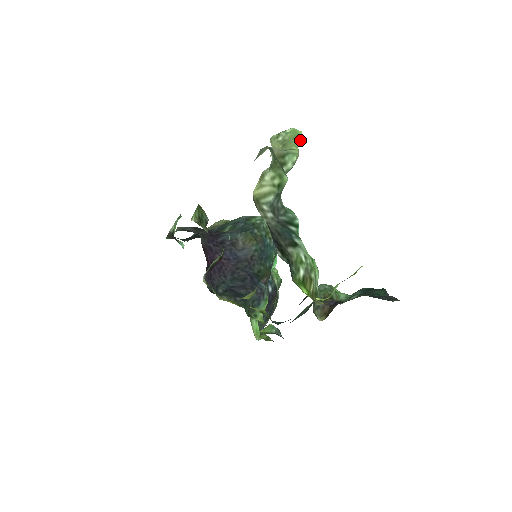
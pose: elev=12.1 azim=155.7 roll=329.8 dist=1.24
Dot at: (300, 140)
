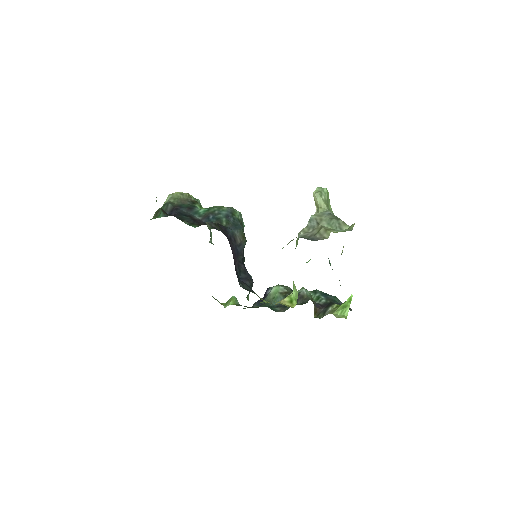
Dot at: (329, 200)
